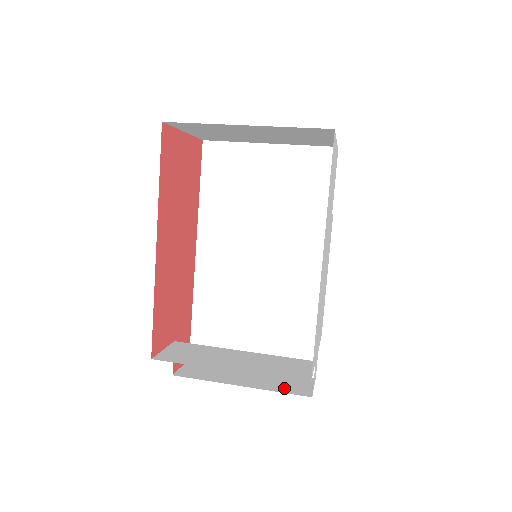
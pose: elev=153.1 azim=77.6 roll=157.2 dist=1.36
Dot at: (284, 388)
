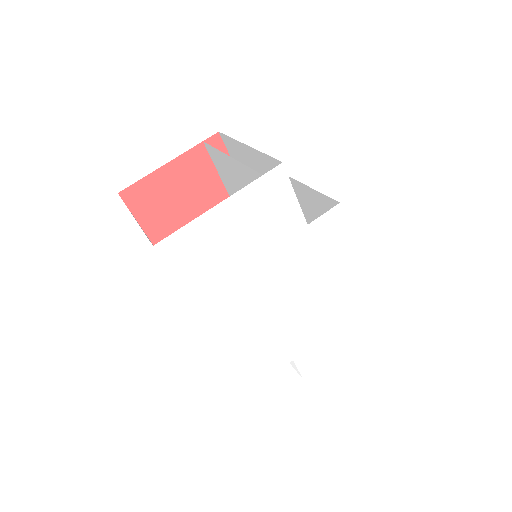
Dot at: occluded
